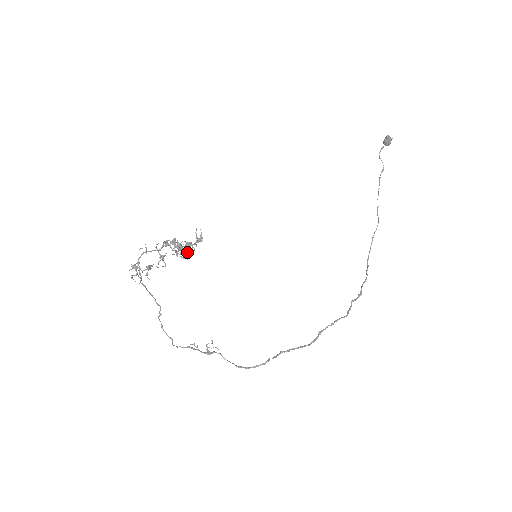
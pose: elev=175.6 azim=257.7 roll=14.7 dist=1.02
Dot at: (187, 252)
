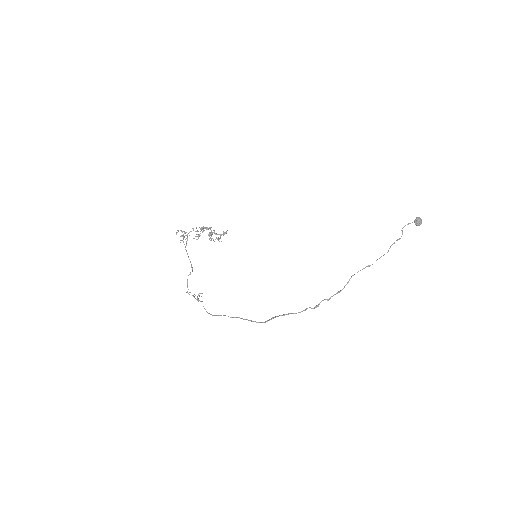
Dot at: (211, 235)
